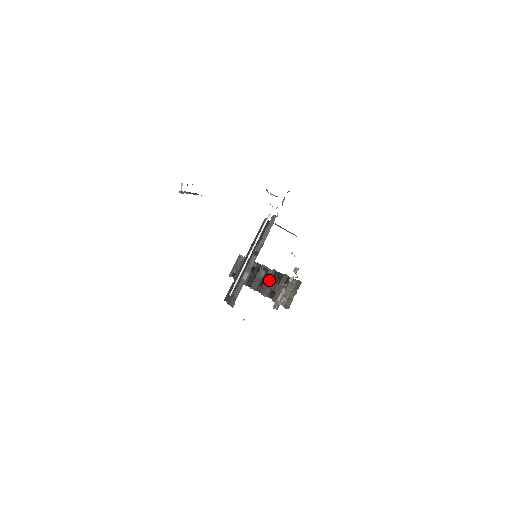
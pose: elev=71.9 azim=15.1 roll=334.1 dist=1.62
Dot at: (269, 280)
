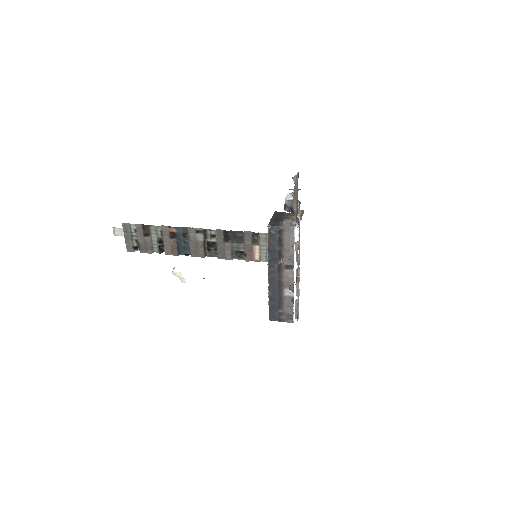
Dot at: (221, 242)
